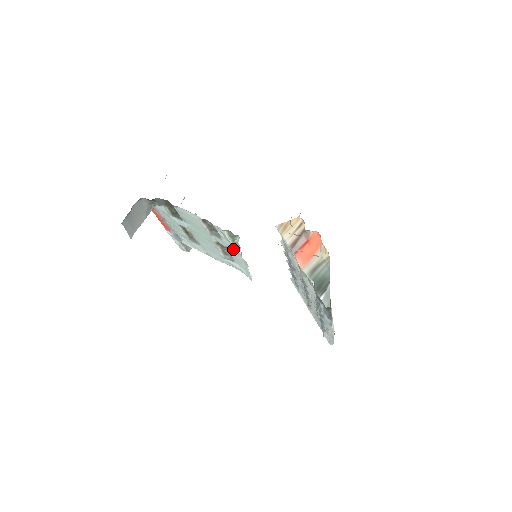
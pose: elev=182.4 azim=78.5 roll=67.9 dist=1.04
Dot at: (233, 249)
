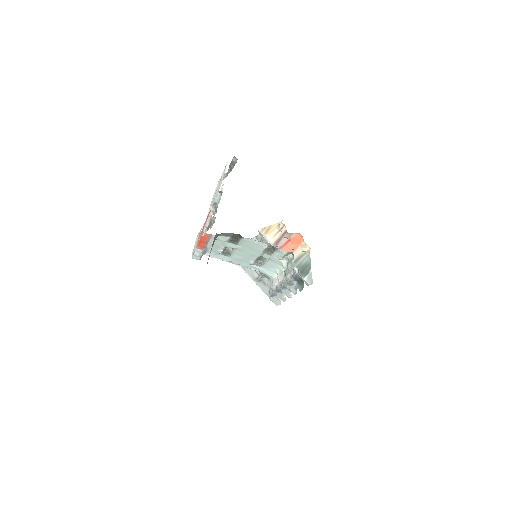
Dot at: (275, 260)
